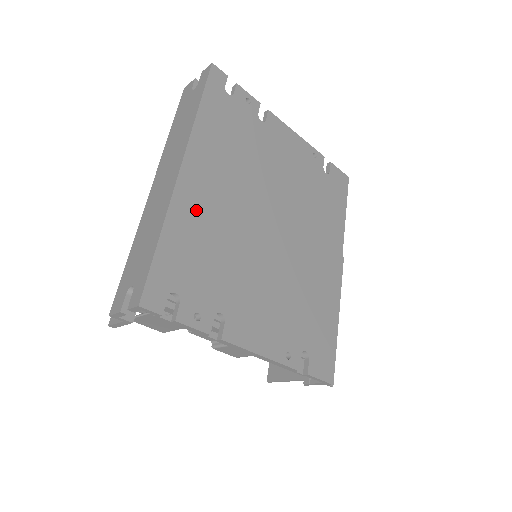
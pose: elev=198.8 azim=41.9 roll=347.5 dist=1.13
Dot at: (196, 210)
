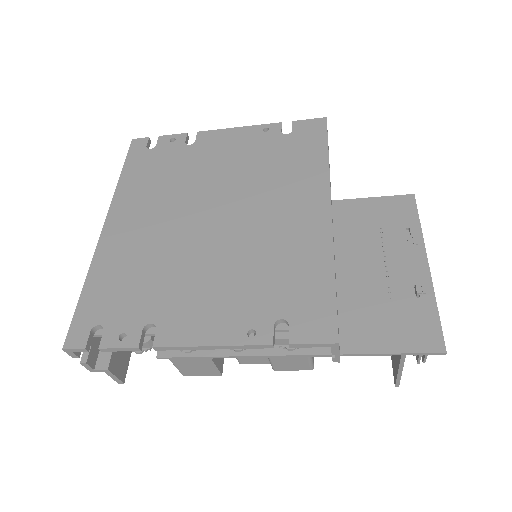
Dot at: (119, 250)
